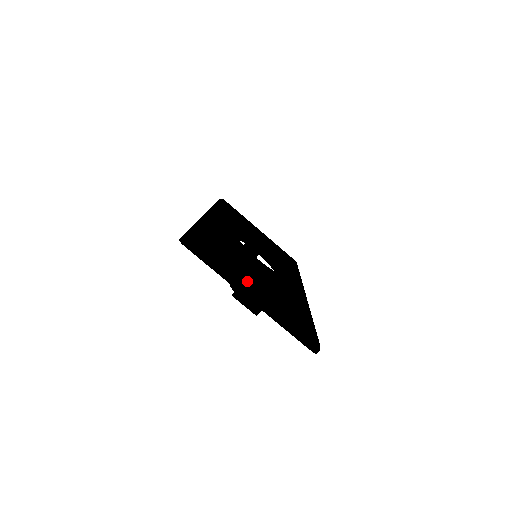
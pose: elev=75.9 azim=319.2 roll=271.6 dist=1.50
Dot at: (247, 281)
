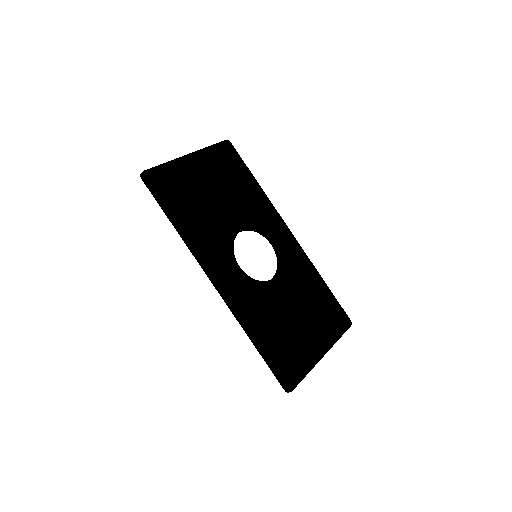
Dot at: (317, 354)
